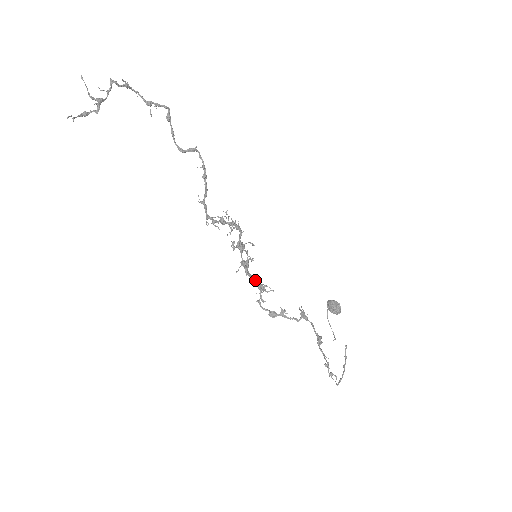
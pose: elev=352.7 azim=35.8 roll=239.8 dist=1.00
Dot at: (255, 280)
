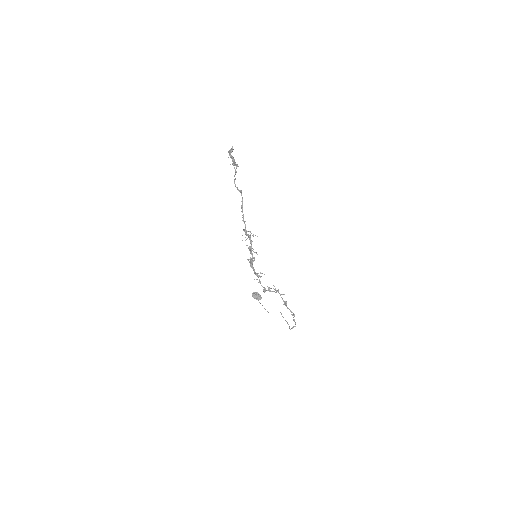
Dot at: occluded
